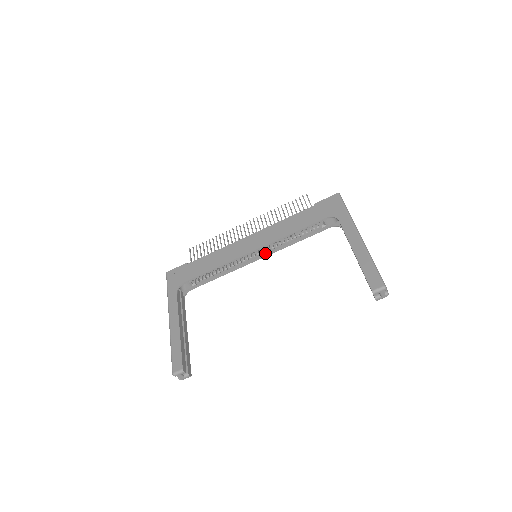
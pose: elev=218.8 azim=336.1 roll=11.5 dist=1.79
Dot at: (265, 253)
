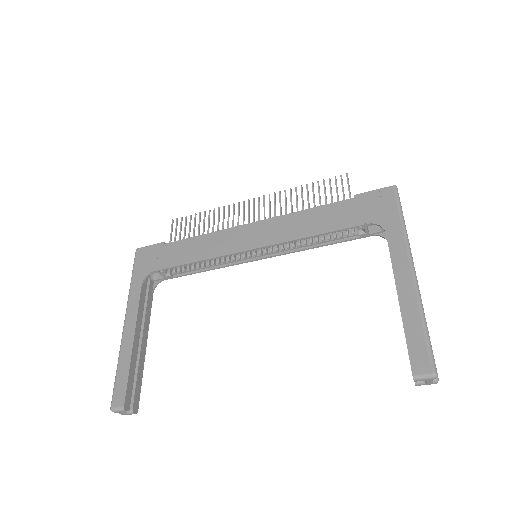
Dot at: (270, 253)
